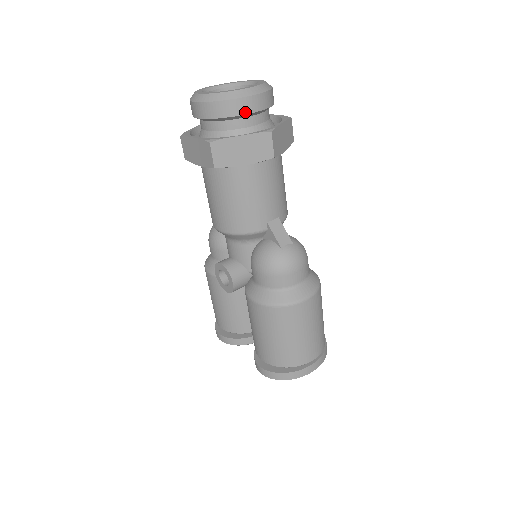
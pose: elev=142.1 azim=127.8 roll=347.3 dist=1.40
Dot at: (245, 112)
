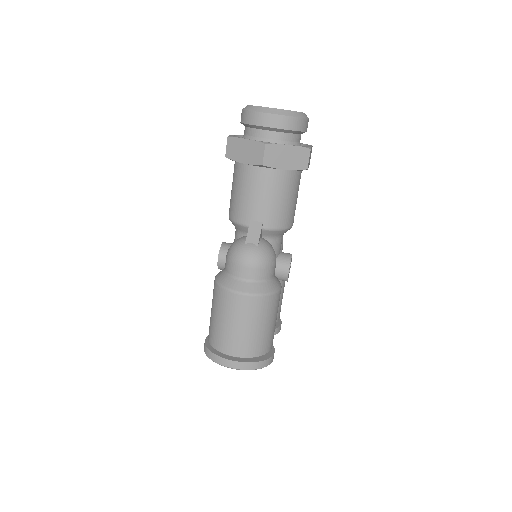
Dot at: (259, 124)
